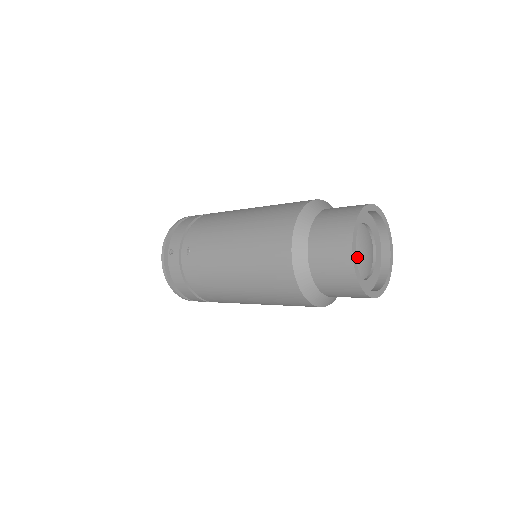
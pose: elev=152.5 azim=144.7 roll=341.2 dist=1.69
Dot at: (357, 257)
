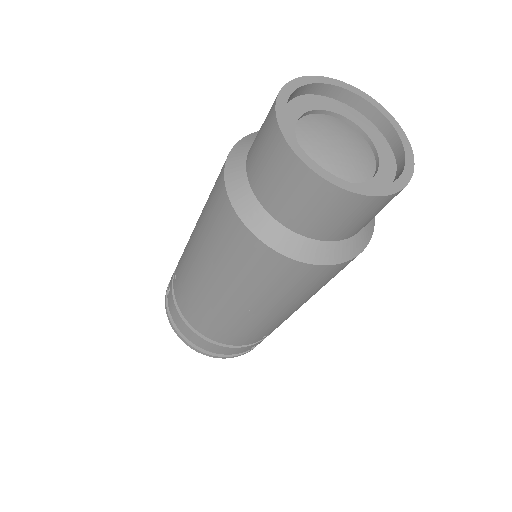
Dot at: (320, 150)
